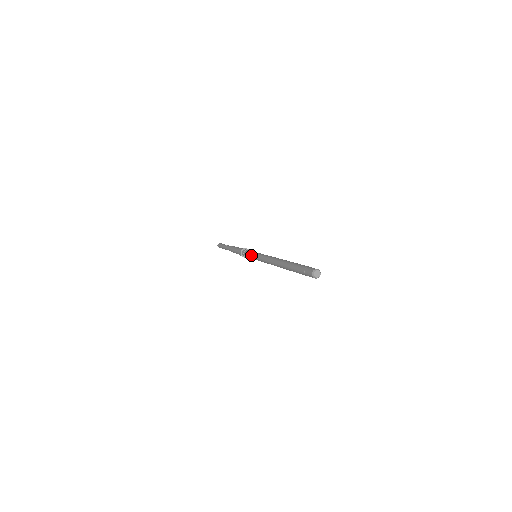
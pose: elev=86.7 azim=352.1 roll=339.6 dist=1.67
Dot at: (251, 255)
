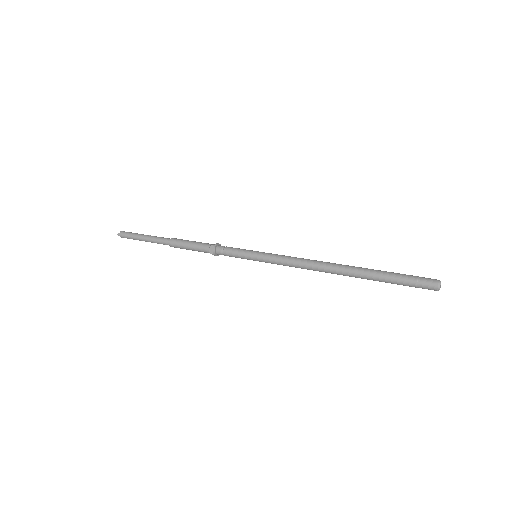
Dot at: (249, 256)
